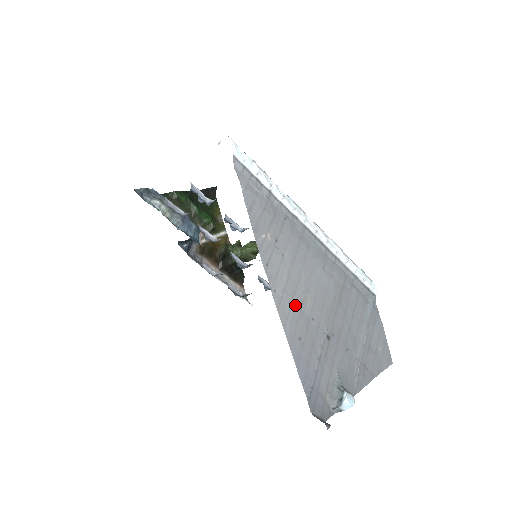
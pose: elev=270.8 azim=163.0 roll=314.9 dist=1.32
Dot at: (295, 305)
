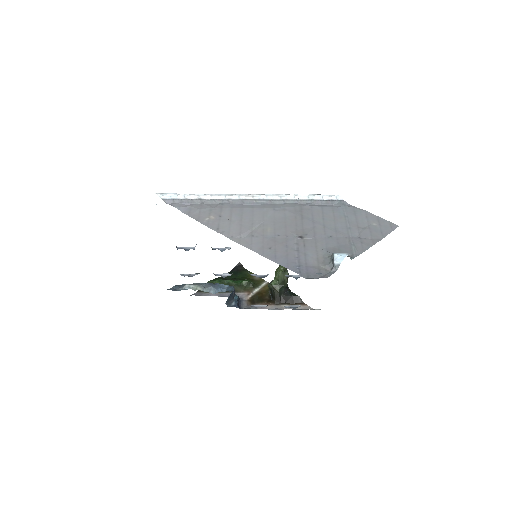
Dot at: (255, 236)
